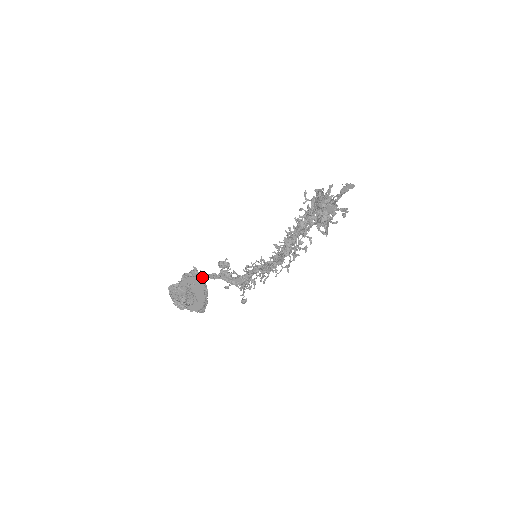
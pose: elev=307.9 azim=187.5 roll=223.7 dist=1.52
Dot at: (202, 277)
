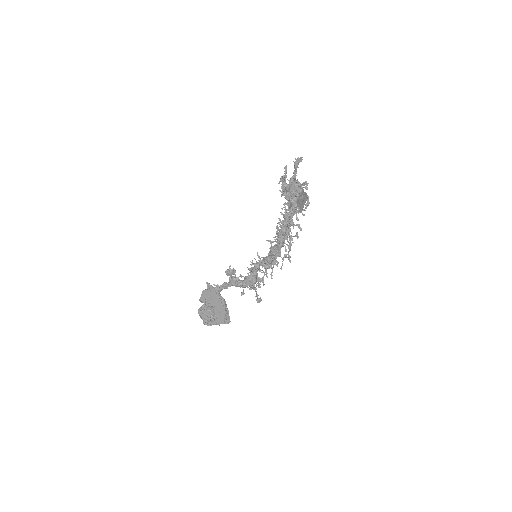
Dot at: (214, 288)
